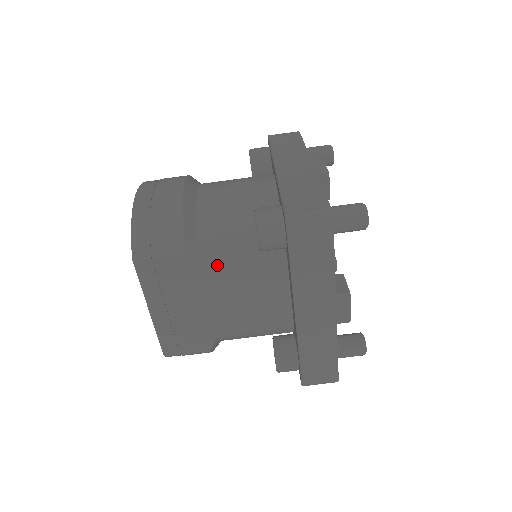
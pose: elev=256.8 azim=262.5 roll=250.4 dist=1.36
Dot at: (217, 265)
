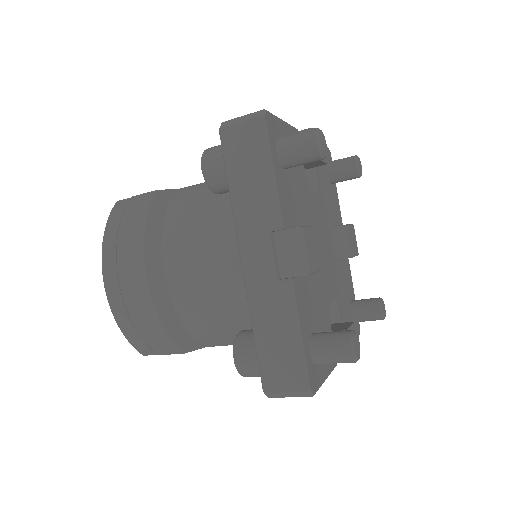
Dot at: (218, 345)
